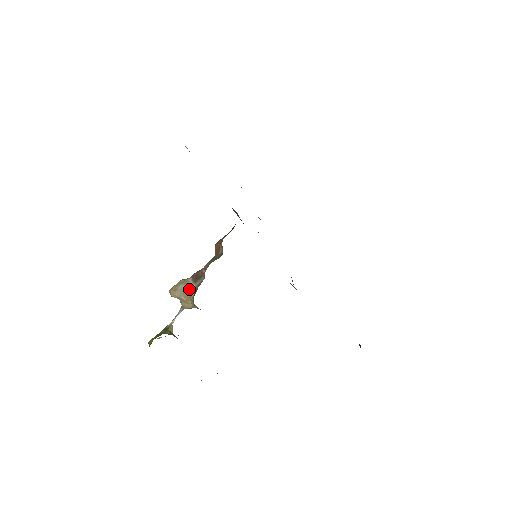
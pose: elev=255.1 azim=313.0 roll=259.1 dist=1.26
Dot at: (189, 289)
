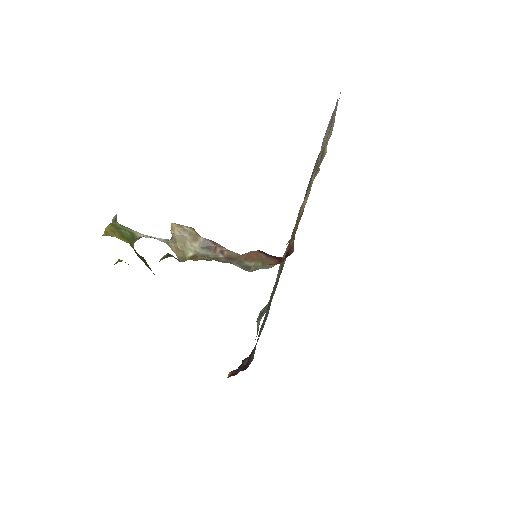
Dot at: (192, 247)
